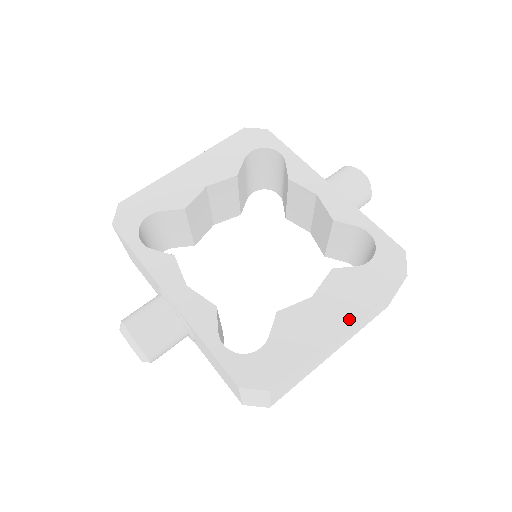
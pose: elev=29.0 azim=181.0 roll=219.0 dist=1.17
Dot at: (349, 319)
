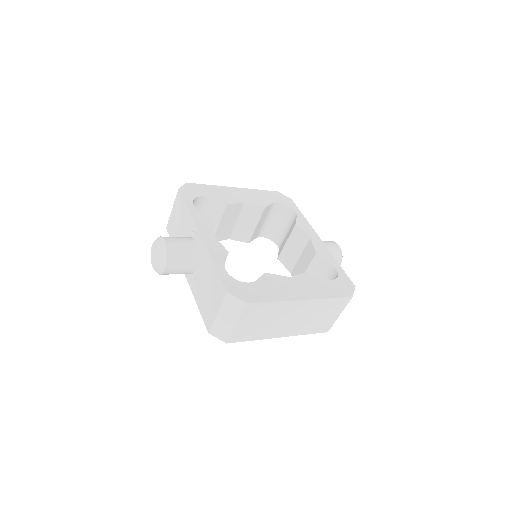
Dot at: (309, 297)
